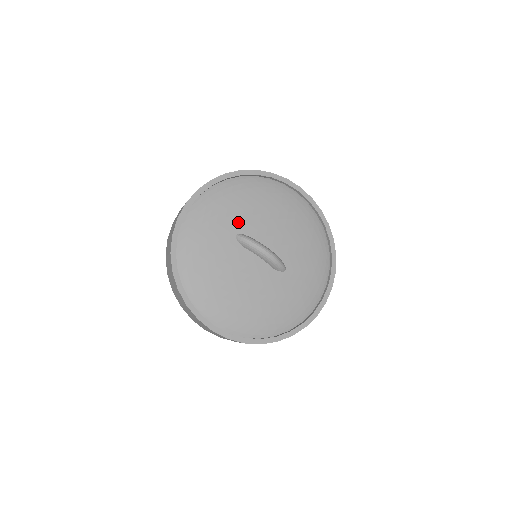
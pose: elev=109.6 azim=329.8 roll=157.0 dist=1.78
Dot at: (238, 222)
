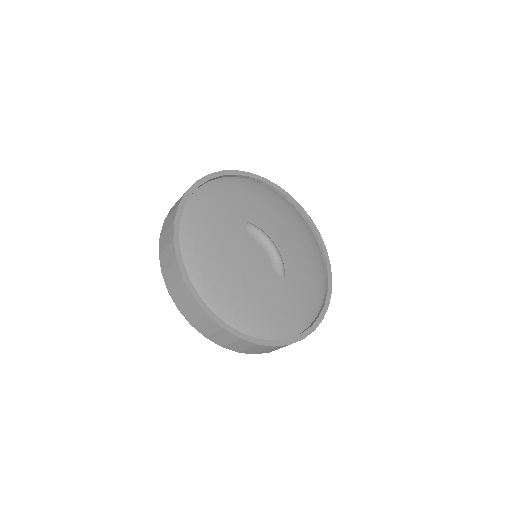
Dot at: (251, 213)
